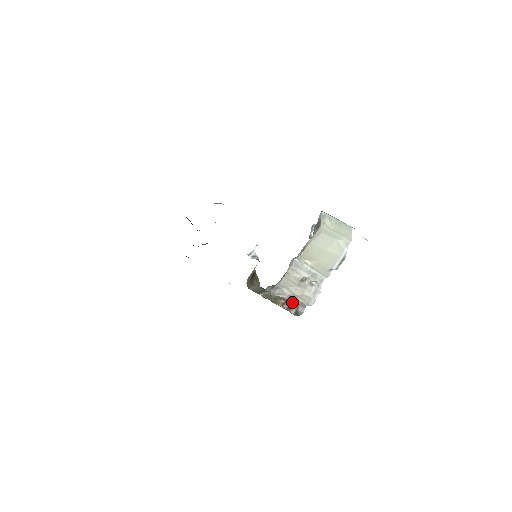
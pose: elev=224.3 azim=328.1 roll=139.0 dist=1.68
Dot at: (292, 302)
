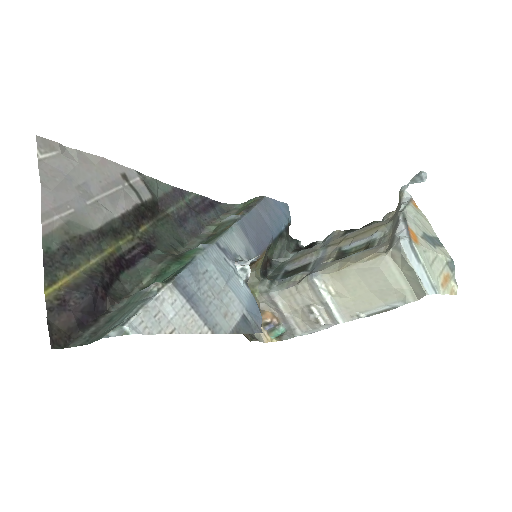
Dot at: (282, 322)
